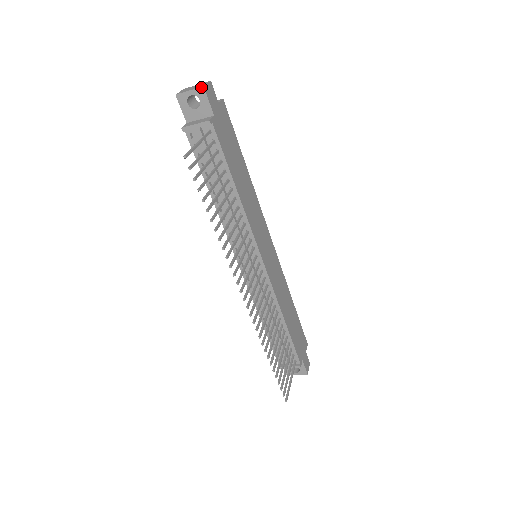
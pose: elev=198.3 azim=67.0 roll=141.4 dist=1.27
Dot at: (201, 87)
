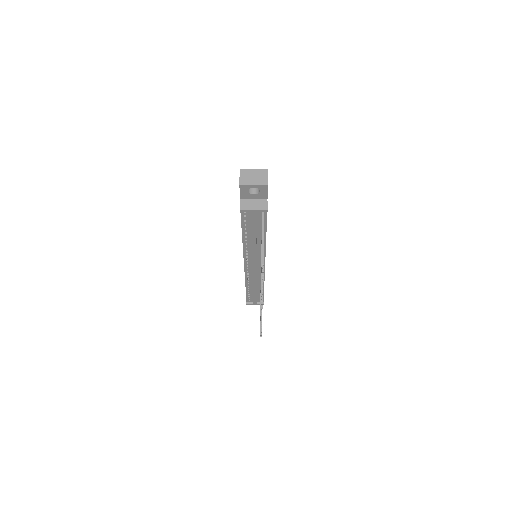
Dot at: (265, 185)
